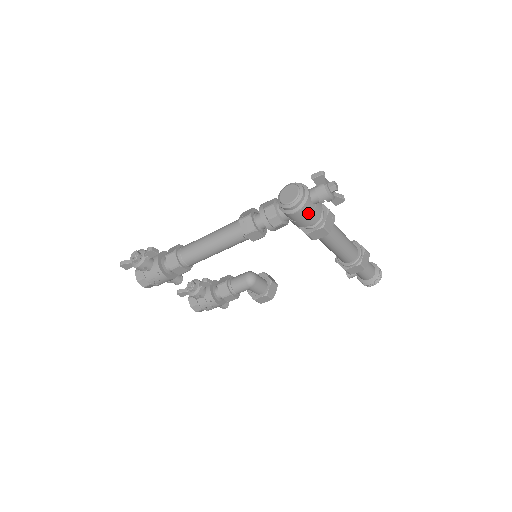
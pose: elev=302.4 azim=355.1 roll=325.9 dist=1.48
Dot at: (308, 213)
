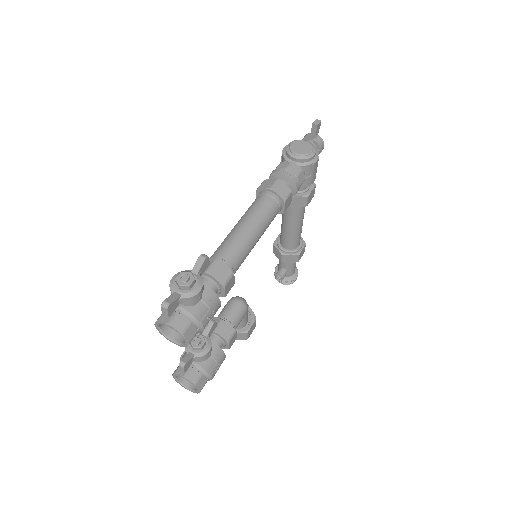
Dot at: occluded
